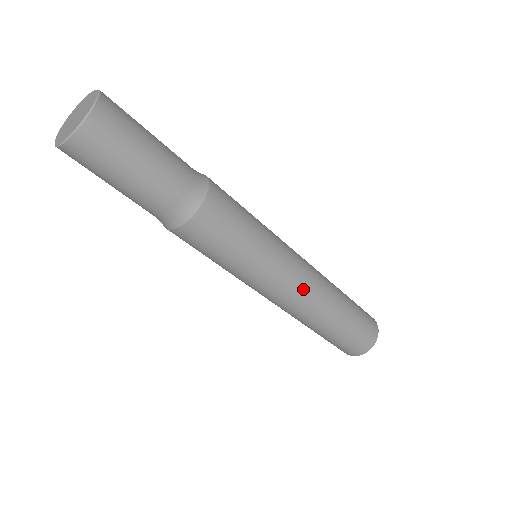
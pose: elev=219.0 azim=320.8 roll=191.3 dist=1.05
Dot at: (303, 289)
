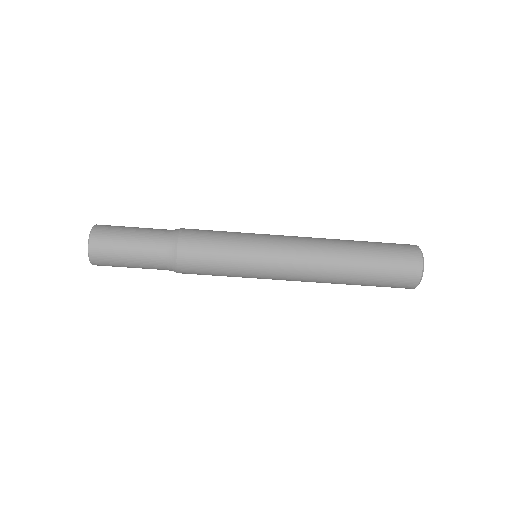
Dot at: (299, 246)
